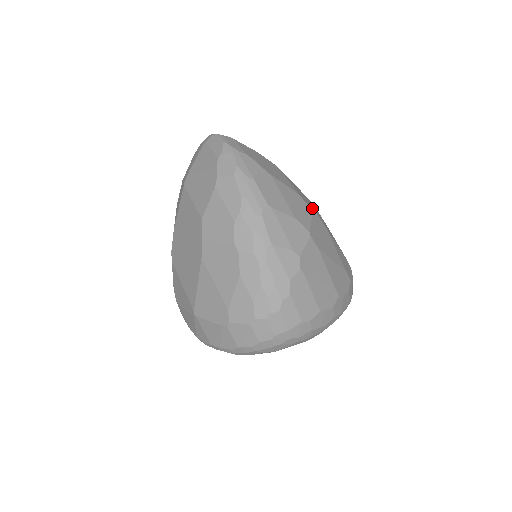
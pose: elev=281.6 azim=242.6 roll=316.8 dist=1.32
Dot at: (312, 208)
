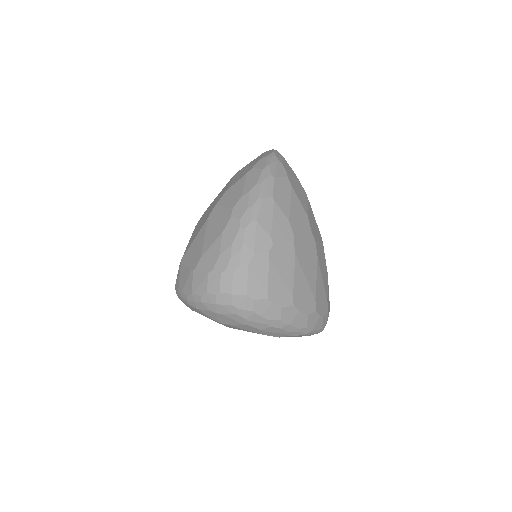
Dot at: (313, 233)
